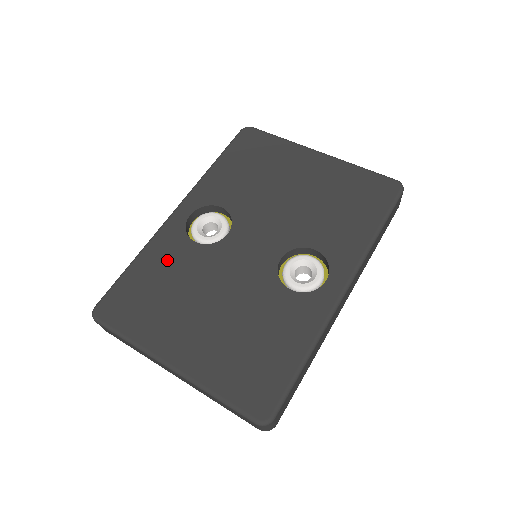
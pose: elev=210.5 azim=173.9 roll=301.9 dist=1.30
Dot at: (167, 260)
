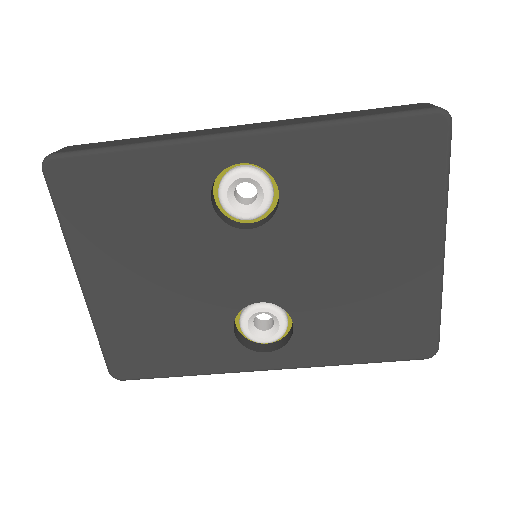
Dot at: (165, 189)
